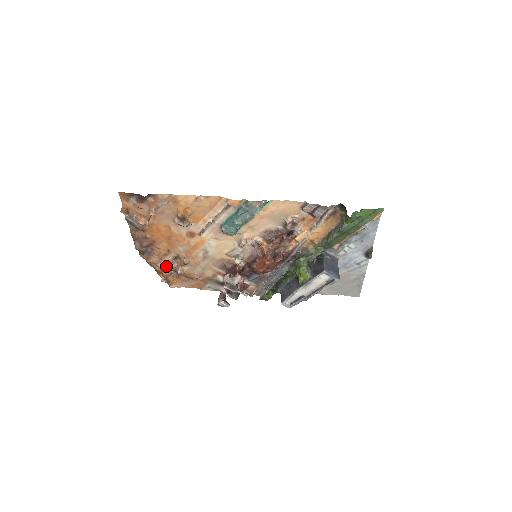
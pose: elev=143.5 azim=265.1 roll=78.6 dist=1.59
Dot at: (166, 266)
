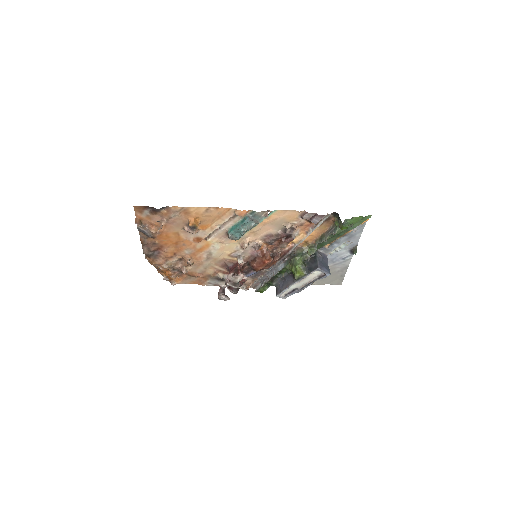
Dot at: (170, 266)
